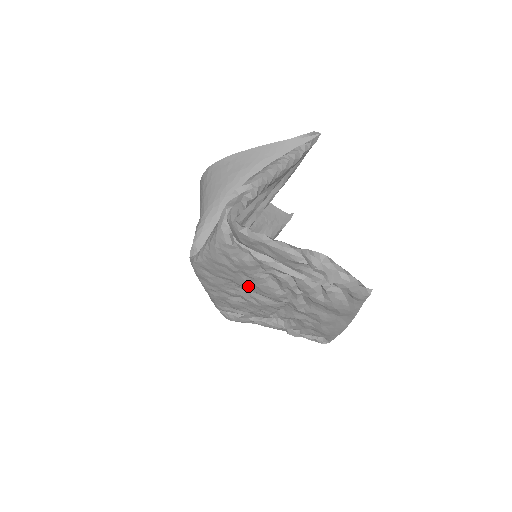
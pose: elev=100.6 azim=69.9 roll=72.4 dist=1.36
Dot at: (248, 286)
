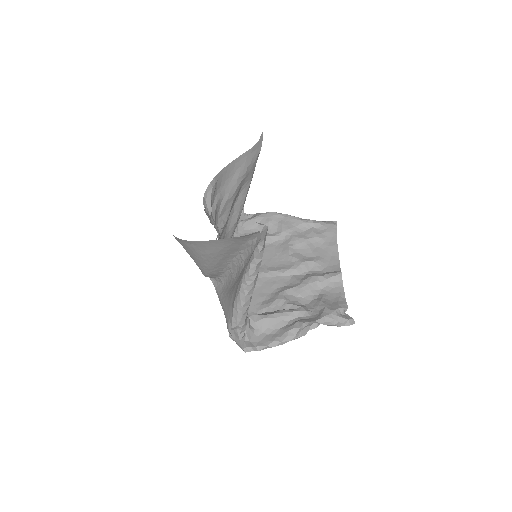
Dot at: (263, 285)
